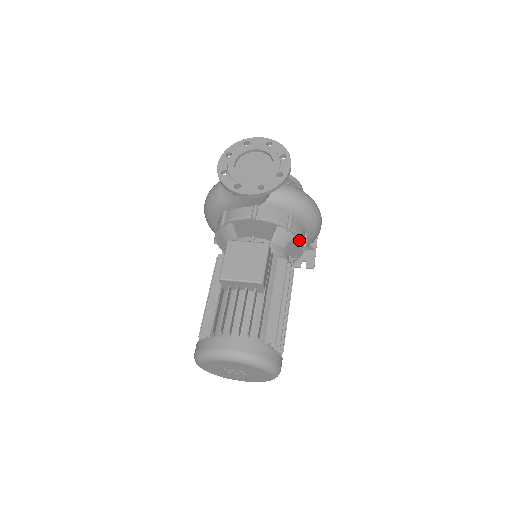
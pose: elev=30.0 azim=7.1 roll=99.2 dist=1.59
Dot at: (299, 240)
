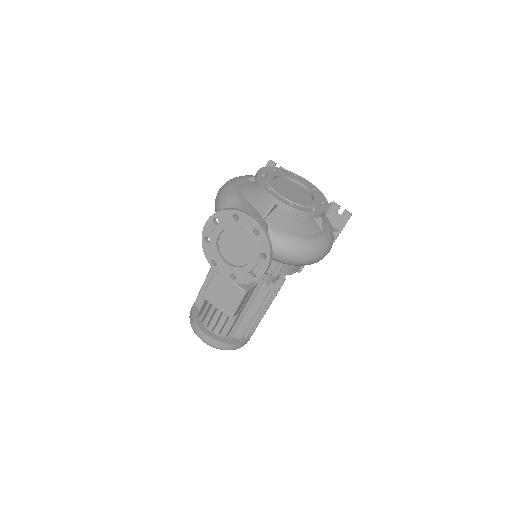
Dot at: (290, 273)
